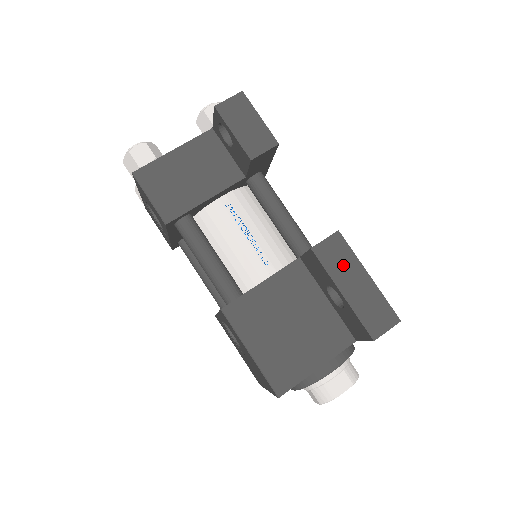
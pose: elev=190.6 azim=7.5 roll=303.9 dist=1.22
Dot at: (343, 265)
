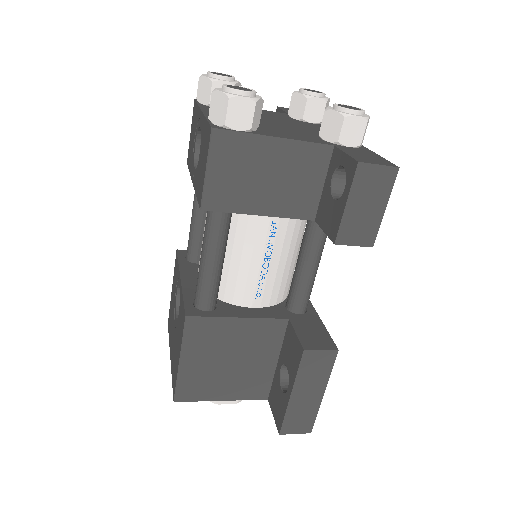
Dot at: (314, 376)
